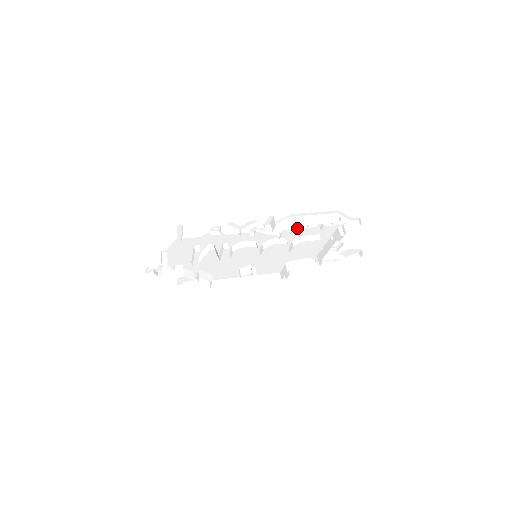
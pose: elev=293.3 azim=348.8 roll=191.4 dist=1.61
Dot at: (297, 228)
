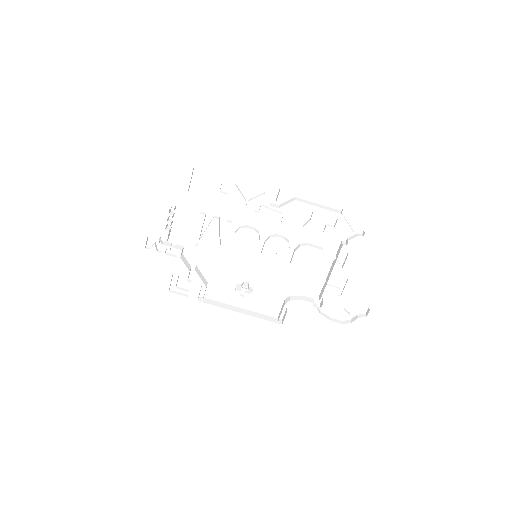
Dot at: (301, 224)
